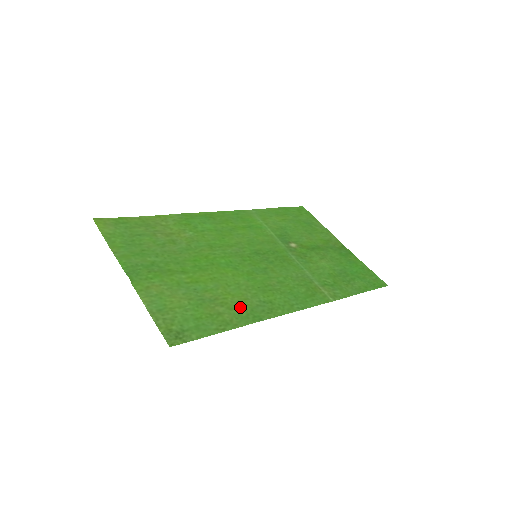
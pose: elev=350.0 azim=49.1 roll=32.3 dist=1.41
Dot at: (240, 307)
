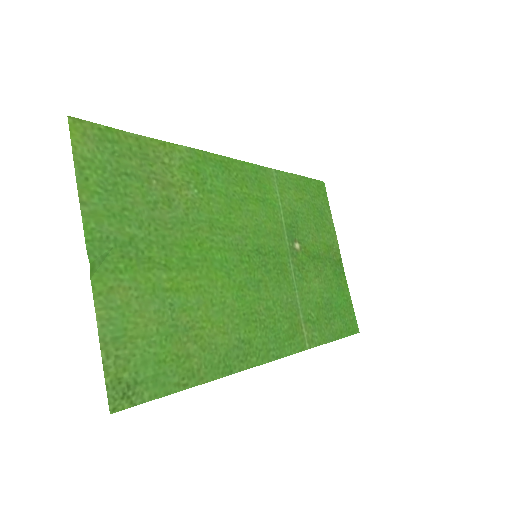
Dot at: (215, 347)
